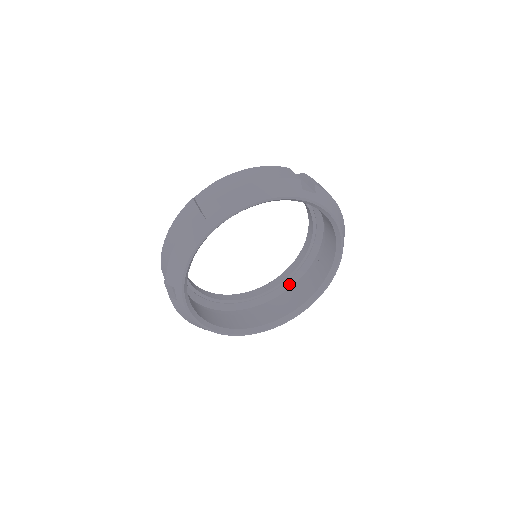
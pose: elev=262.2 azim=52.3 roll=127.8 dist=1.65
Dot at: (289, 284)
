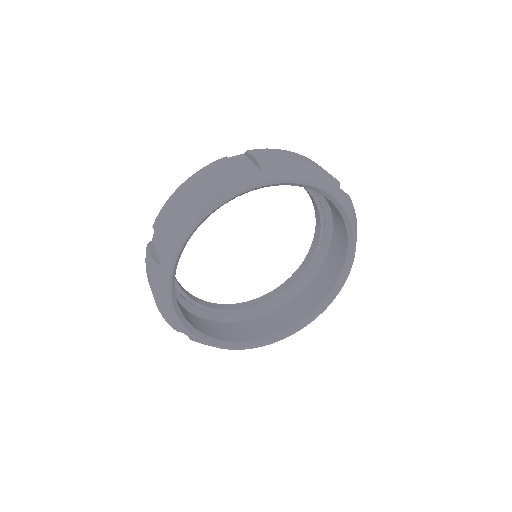
Dot at: (266, 309)
